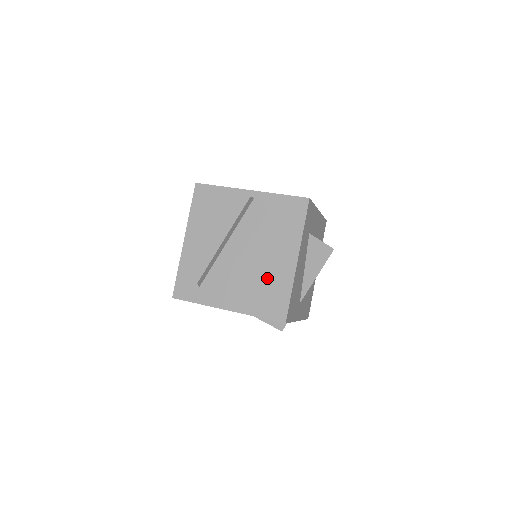
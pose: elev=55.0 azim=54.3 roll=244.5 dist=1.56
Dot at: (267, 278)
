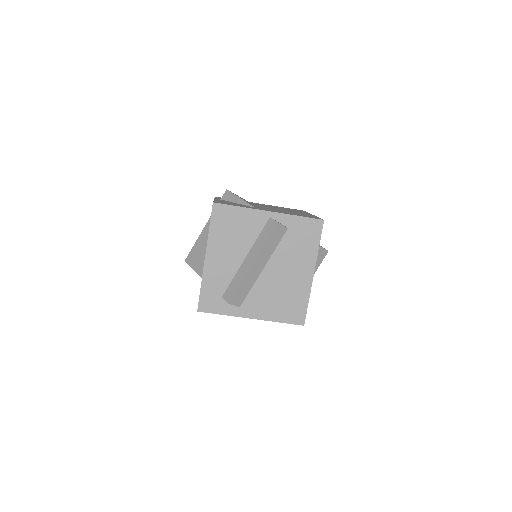
Dot at: (287, 290)
